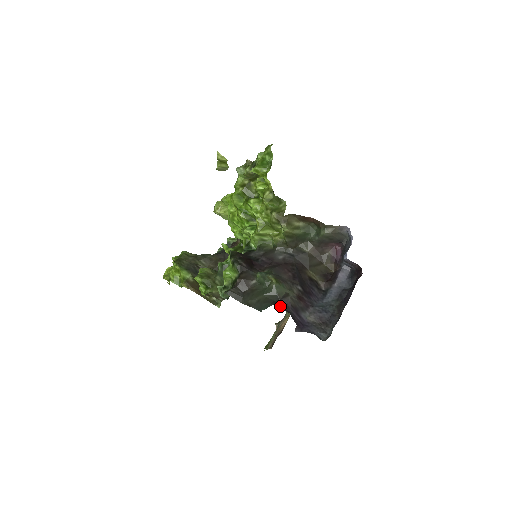
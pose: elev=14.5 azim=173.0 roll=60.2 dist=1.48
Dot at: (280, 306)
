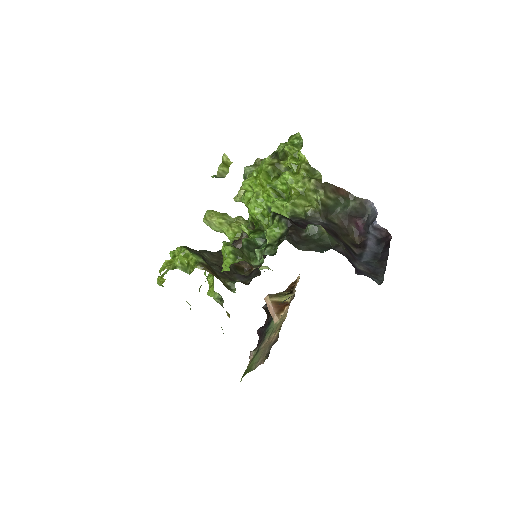
Dot at: (337, 251)
